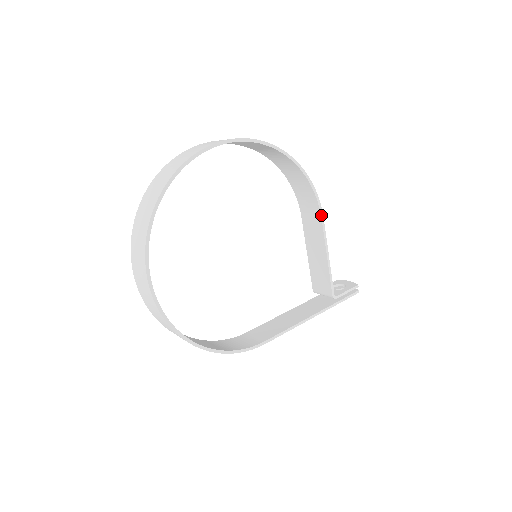
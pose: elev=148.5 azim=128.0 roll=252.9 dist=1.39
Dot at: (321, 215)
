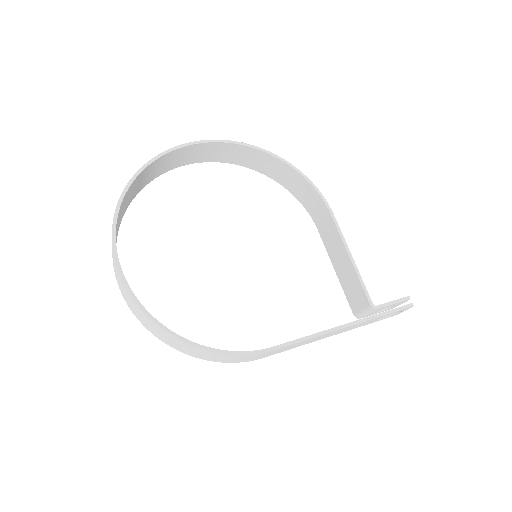
Dot at: (330, 212)
